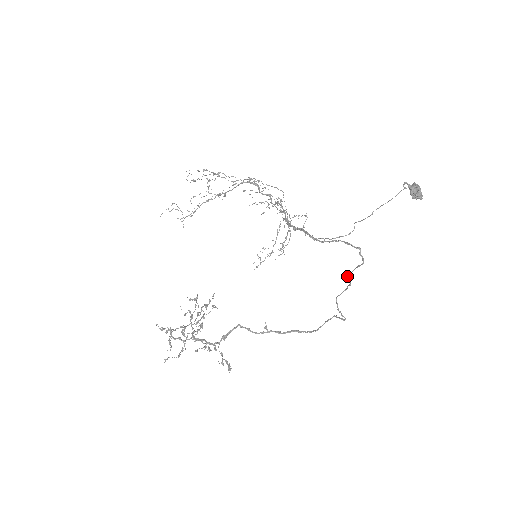
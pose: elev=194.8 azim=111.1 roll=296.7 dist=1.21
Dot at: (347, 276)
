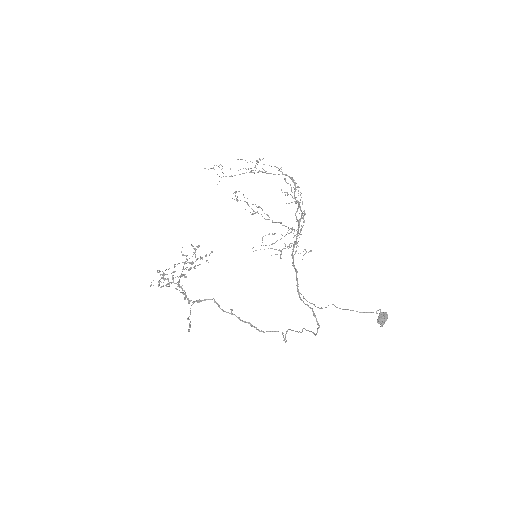
Dot at: (302, 329)
